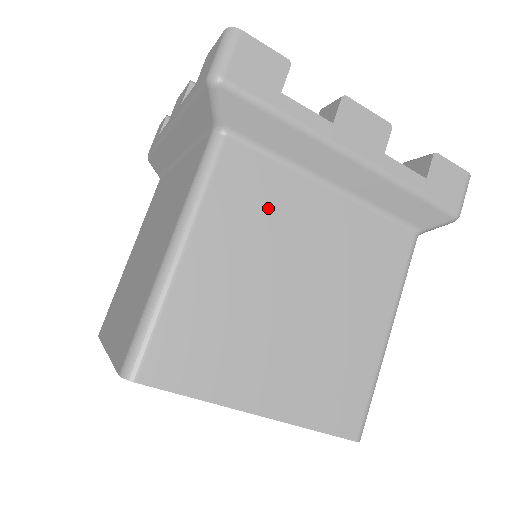
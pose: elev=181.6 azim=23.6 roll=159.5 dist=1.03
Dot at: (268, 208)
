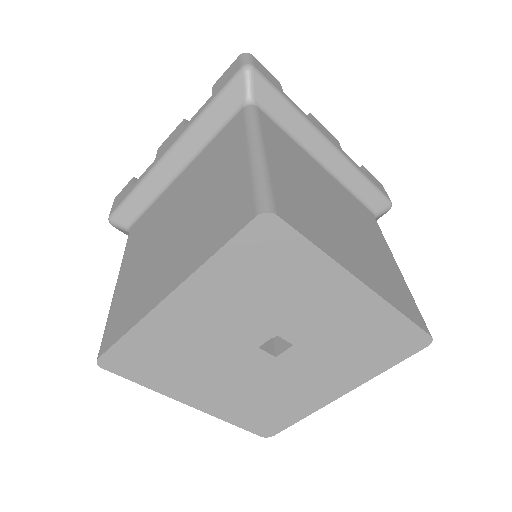
Dot at: (297, 156)
